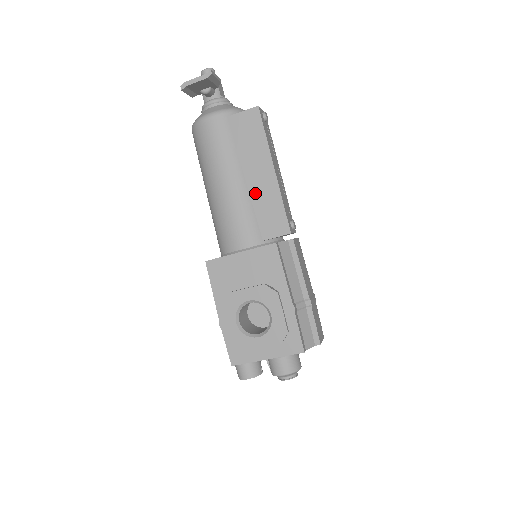
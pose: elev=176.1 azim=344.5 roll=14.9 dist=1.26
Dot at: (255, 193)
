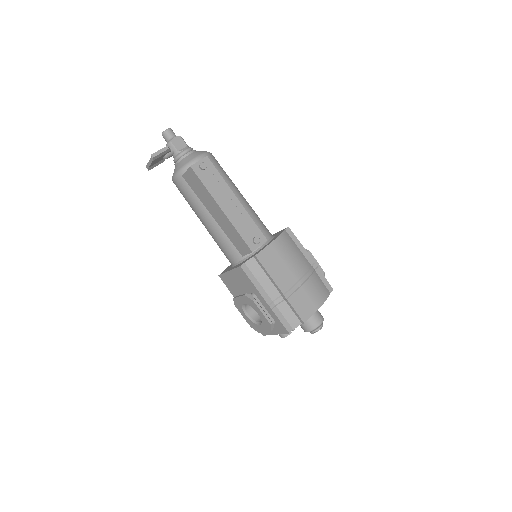
Dot at: (222, 226)
